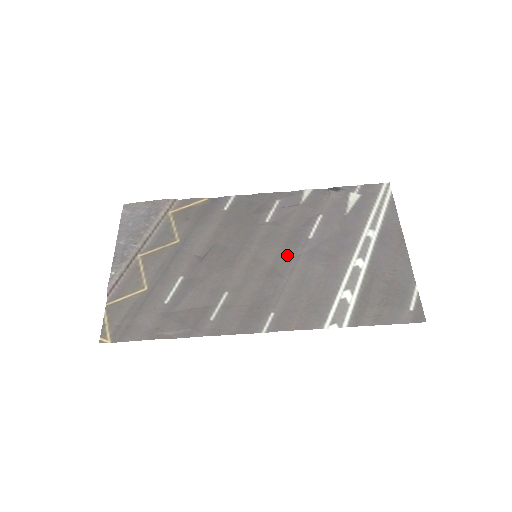
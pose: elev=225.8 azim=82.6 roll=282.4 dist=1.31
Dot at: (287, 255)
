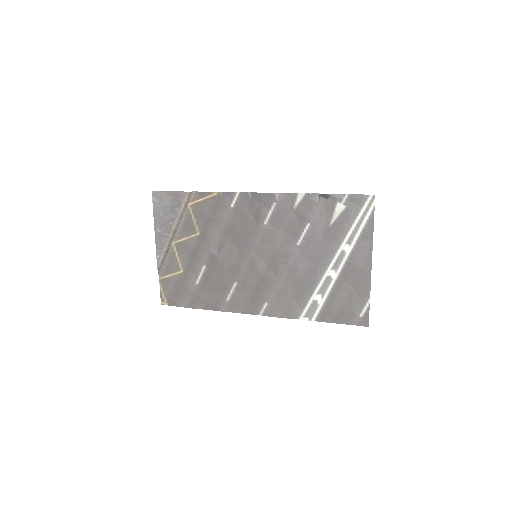
Dot at: (279, 259)
